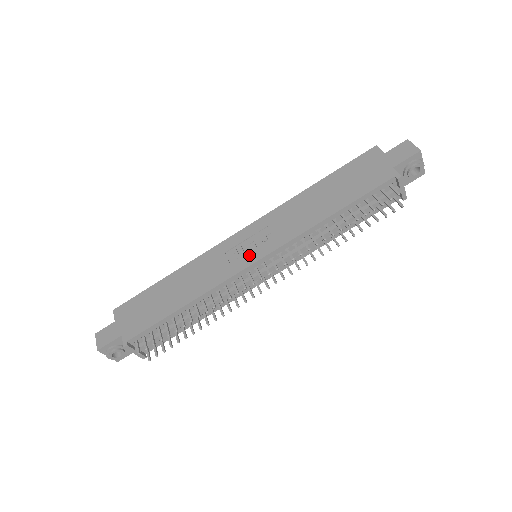
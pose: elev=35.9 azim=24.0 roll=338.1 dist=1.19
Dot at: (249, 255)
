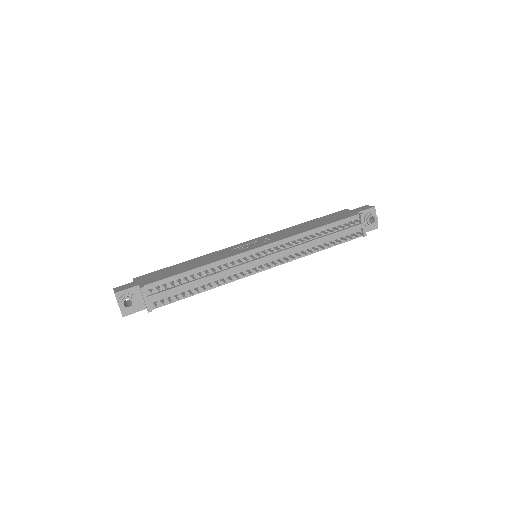
Dot at: (253, 246)
